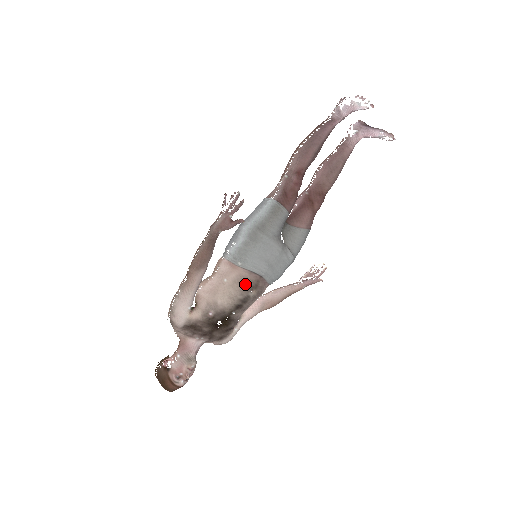
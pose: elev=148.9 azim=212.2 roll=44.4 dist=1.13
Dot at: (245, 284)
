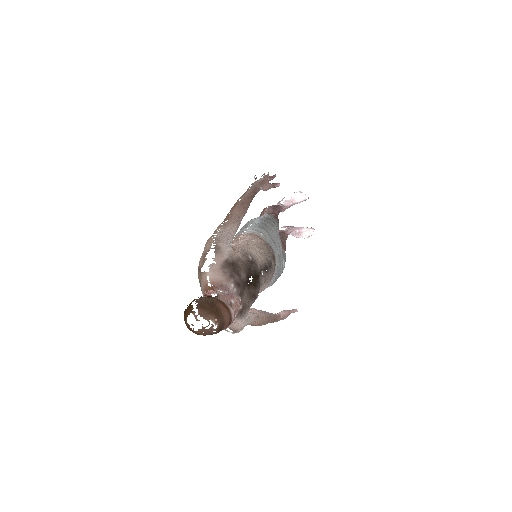
Dot at: (269, 250)
